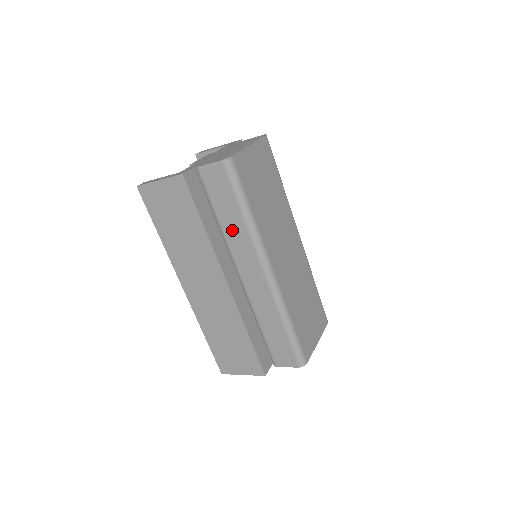
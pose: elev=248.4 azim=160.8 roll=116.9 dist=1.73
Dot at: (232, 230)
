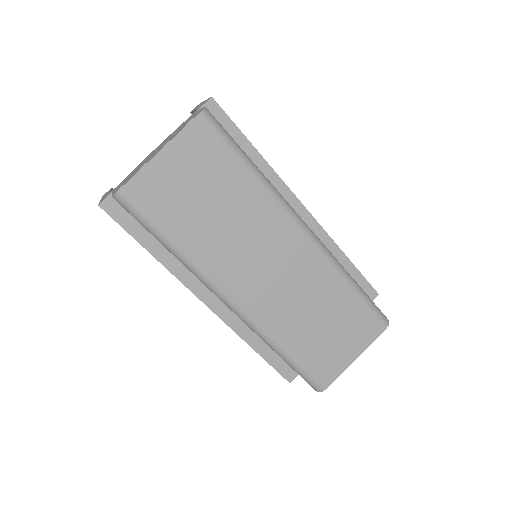
Dot at: occluded
